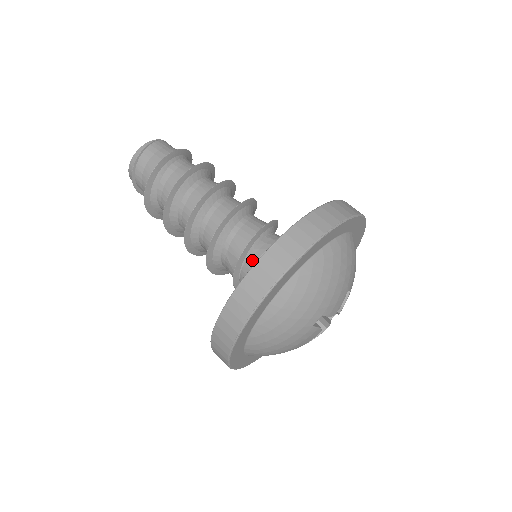
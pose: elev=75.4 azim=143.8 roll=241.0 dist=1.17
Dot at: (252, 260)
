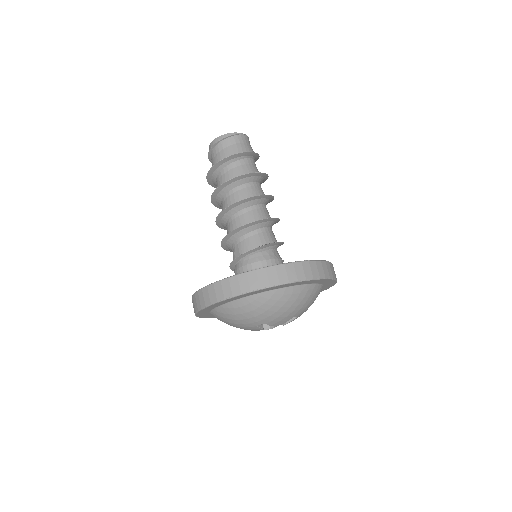
Dot at: (247, 261)
